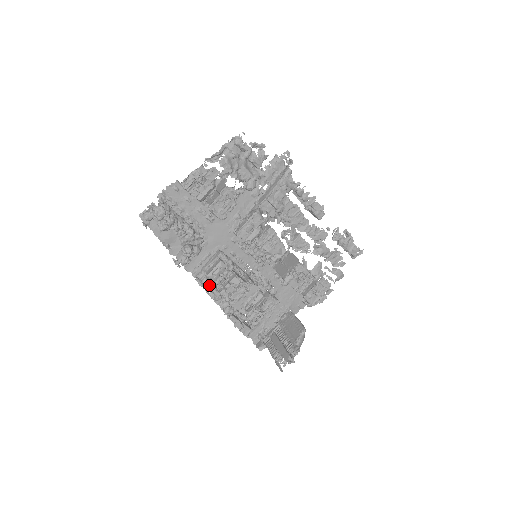
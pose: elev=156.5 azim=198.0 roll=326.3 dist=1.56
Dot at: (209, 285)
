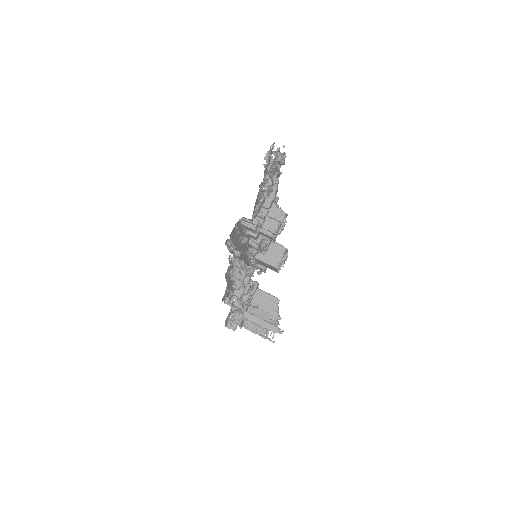
Dot at: (238, 305)
